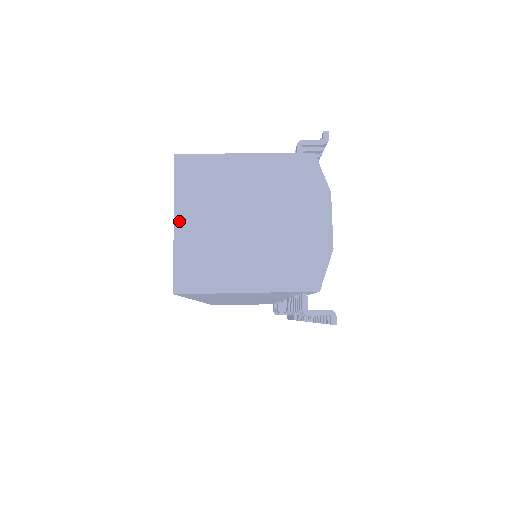
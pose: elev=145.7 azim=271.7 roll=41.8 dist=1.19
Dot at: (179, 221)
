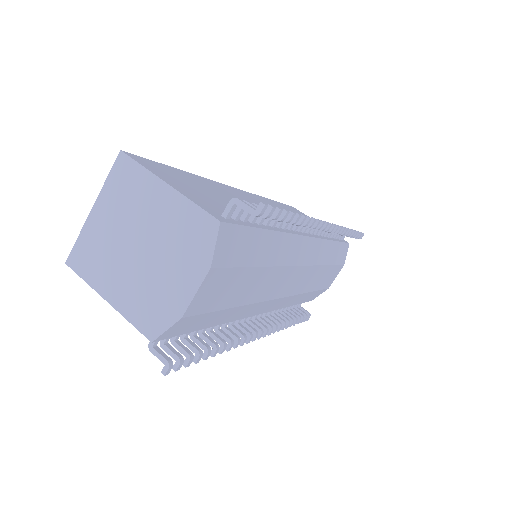
Dot at: (96, 210)
